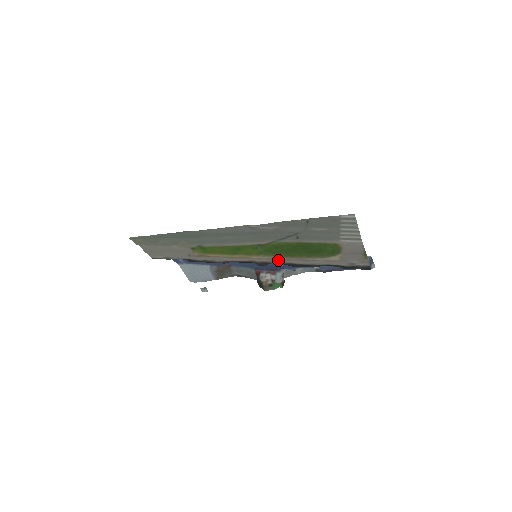
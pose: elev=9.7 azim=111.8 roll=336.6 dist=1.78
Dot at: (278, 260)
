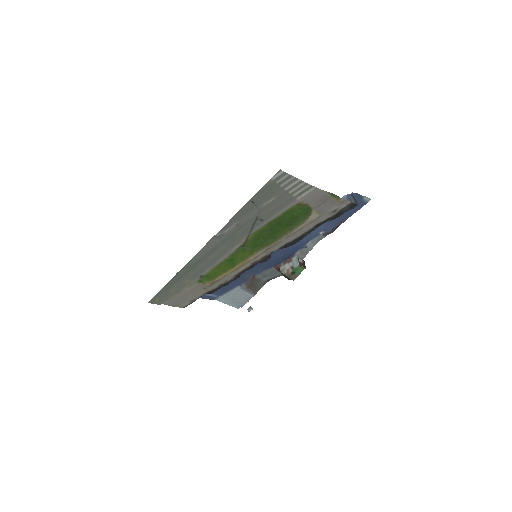
Dot at: (272, 248)
